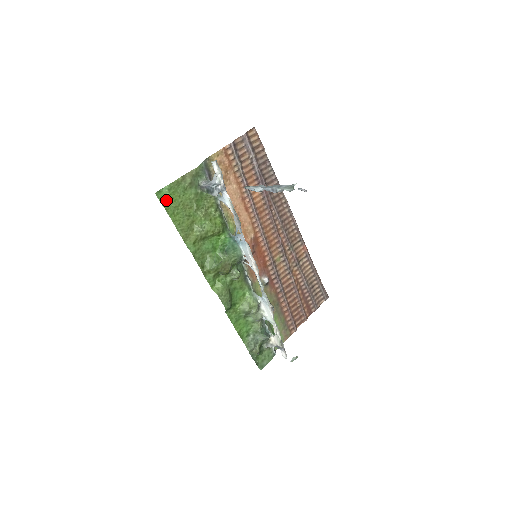
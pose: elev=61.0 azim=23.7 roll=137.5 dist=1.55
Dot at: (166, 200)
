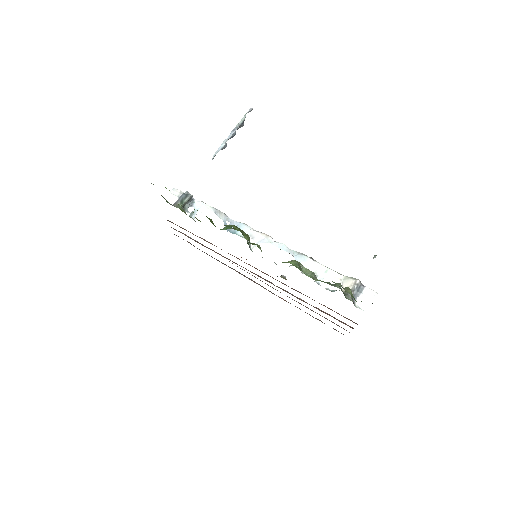
Dot at: occluded
